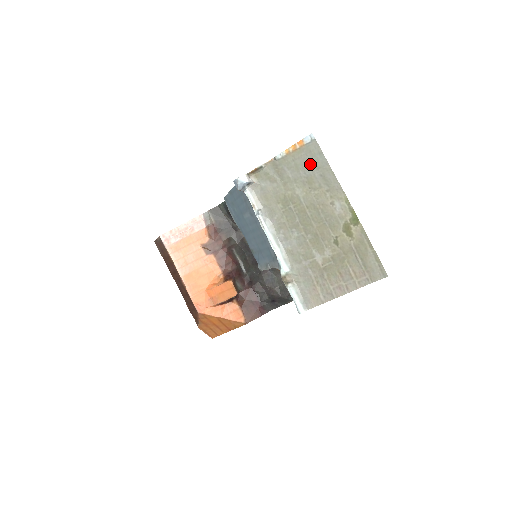
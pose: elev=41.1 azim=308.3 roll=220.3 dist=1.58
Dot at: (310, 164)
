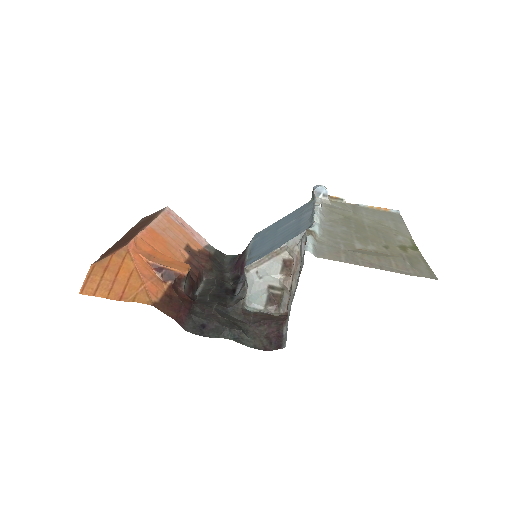
Dot at: (387, 217)
